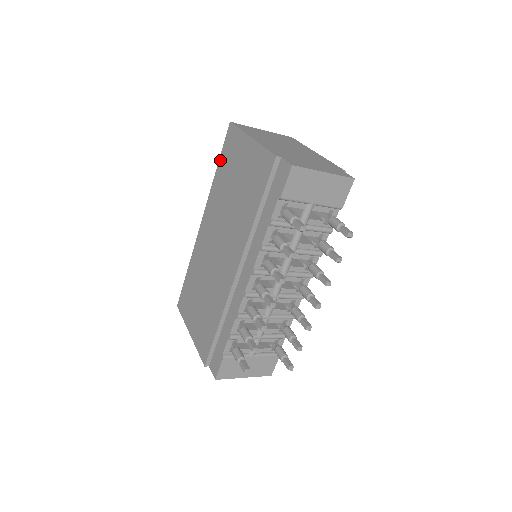
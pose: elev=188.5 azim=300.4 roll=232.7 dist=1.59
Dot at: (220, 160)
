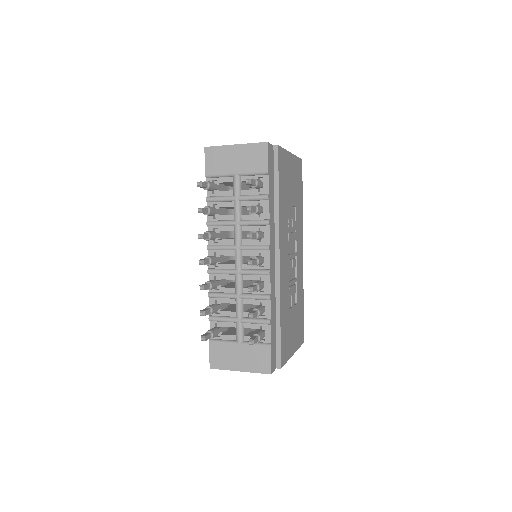
Dot at: occluded
